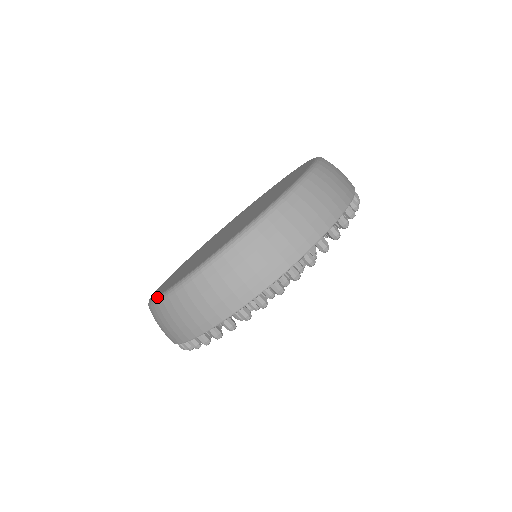
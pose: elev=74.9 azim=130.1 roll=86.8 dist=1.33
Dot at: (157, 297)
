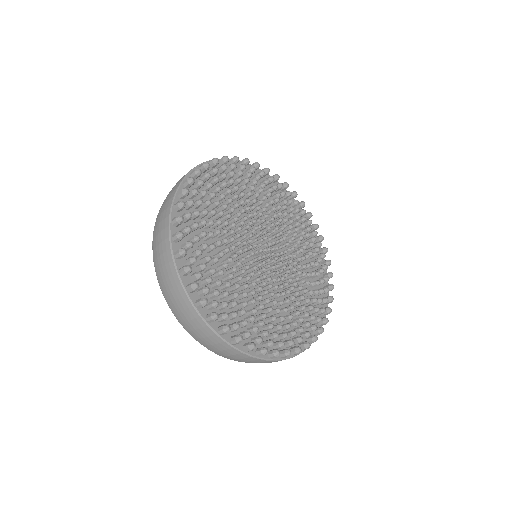
Dot at: occluded
